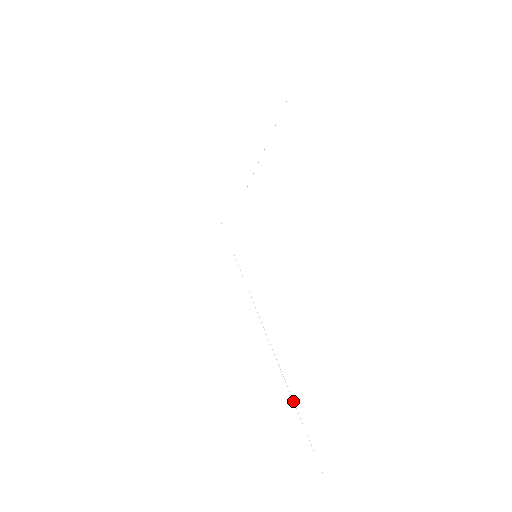
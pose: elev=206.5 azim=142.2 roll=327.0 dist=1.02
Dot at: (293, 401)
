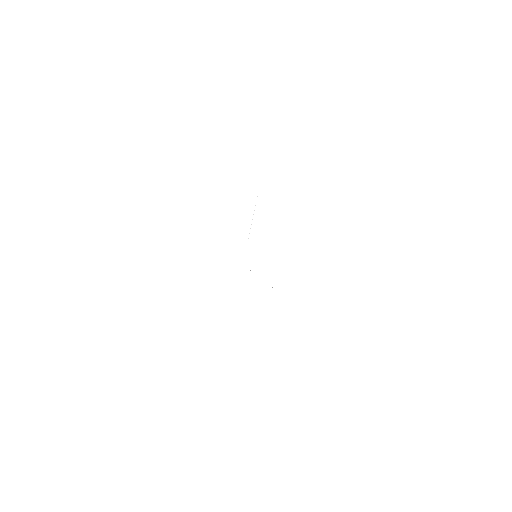
Dot at: occluded
